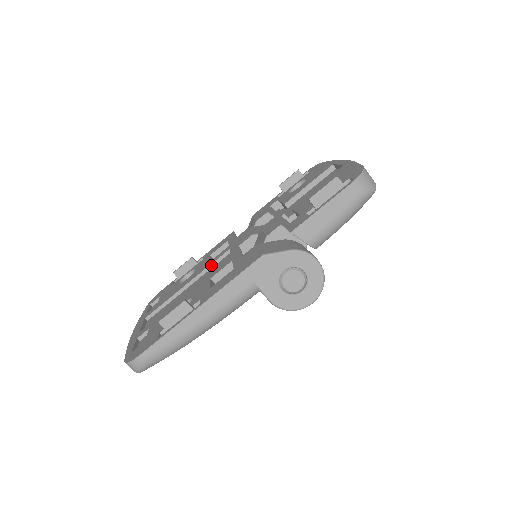
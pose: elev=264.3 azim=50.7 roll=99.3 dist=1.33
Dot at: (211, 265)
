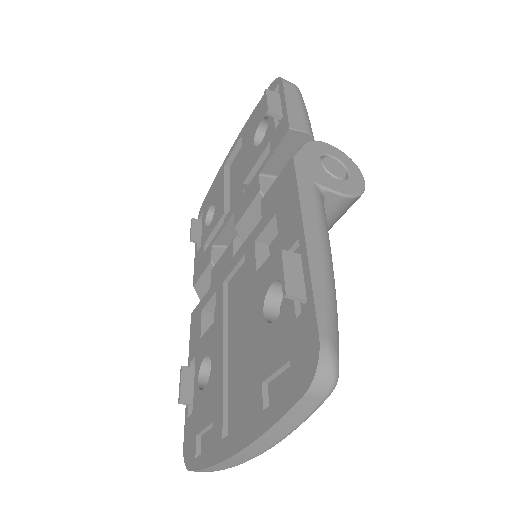
Dot at: (224, 311)
